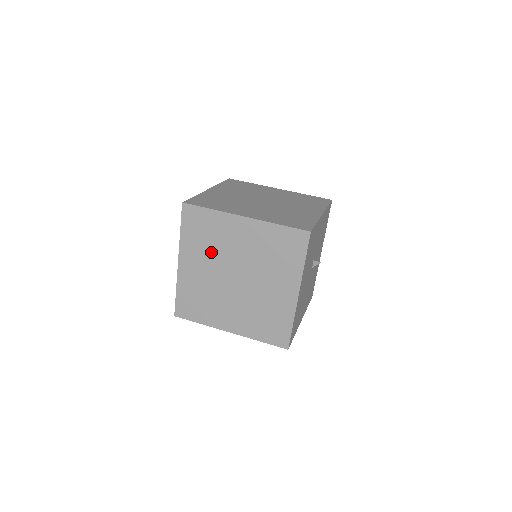
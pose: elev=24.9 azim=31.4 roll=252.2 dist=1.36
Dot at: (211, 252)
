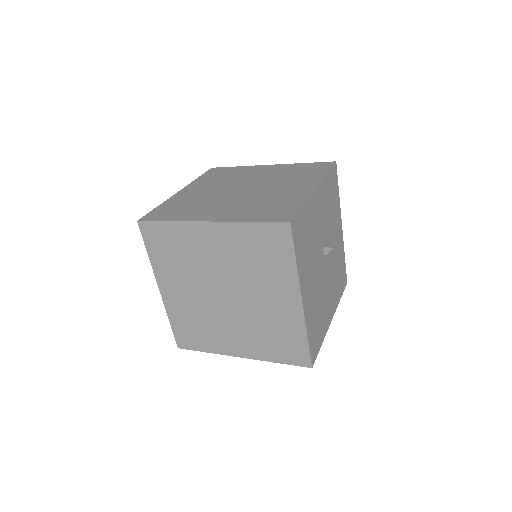
Dot at: (188, 271)
